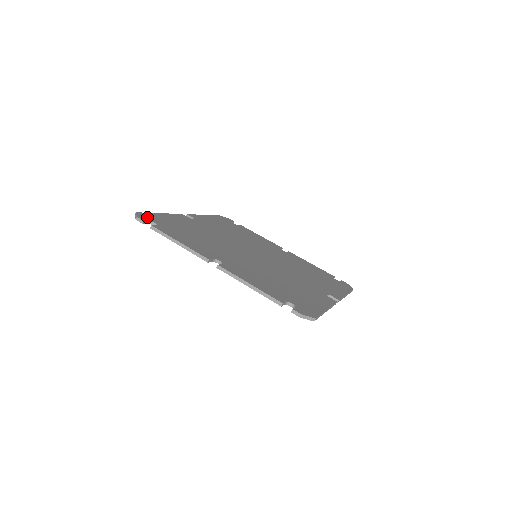
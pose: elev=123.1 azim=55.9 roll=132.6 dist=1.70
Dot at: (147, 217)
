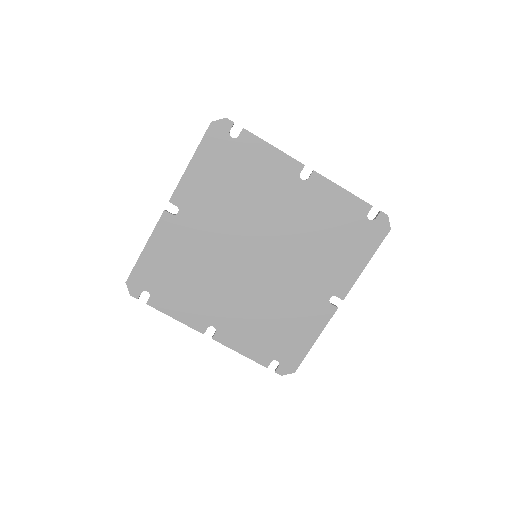
Dot at: (137, 284)
